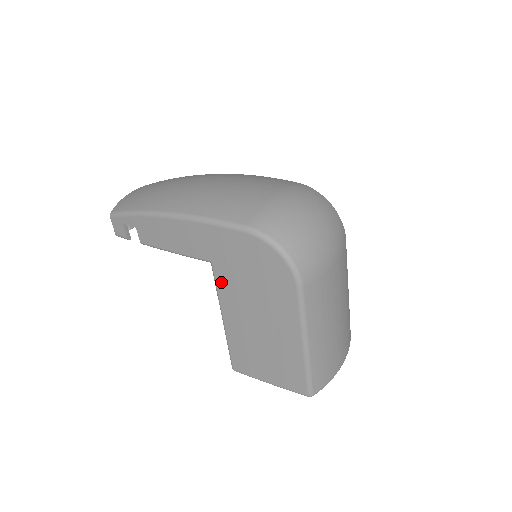
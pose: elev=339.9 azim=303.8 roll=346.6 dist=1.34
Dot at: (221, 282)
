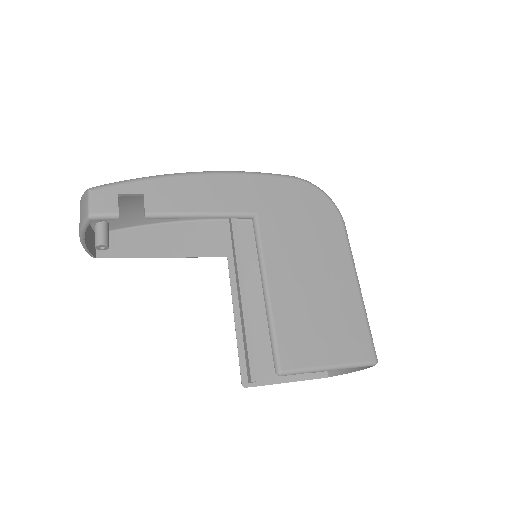
Dot at: (267, 234)
